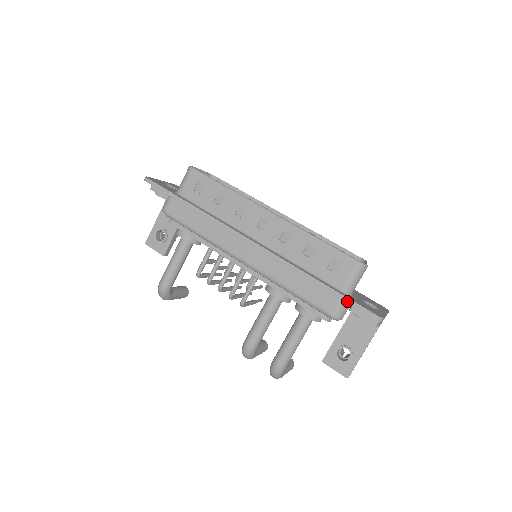
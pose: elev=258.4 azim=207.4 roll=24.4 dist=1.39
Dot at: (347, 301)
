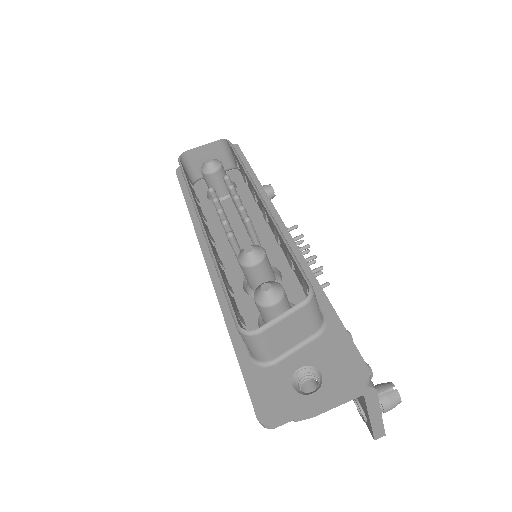
Dot at: (244, 380)
